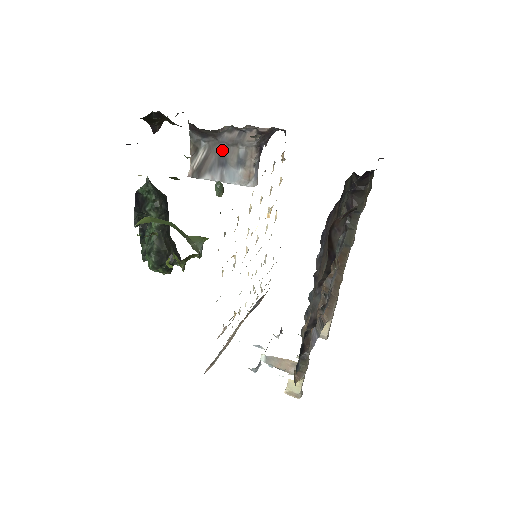
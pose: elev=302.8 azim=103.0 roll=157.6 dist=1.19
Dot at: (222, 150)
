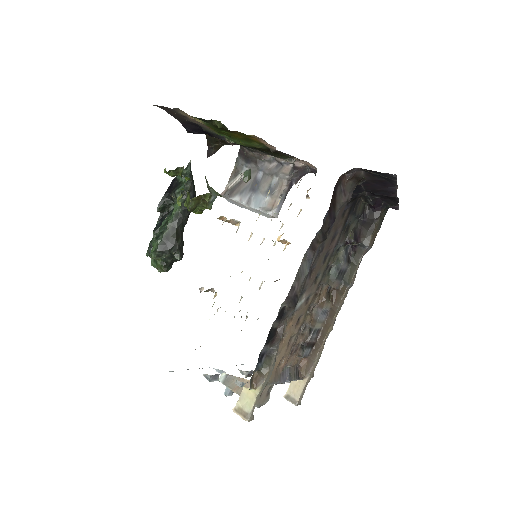
Dot at: (258, 177)
